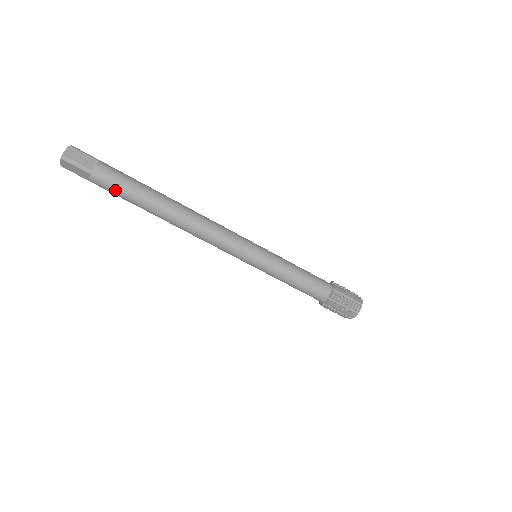
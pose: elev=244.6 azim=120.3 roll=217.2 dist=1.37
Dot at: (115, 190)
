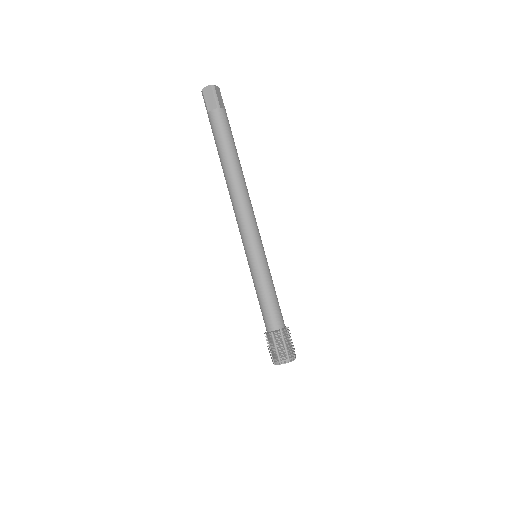
Dot at: (220, 129)
